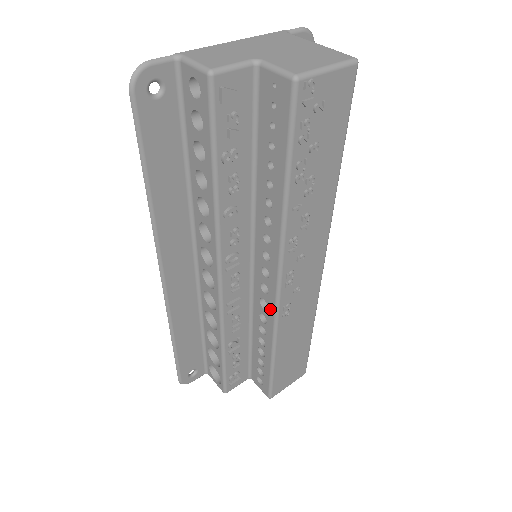
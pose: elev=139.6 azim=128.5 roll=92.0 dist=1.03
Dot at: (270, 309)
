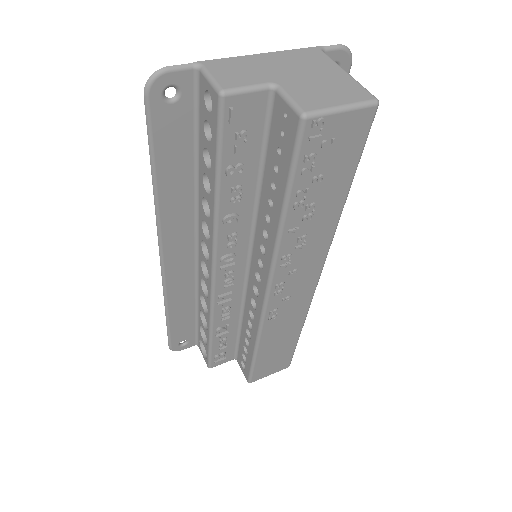
Dot at: (258, 310)
